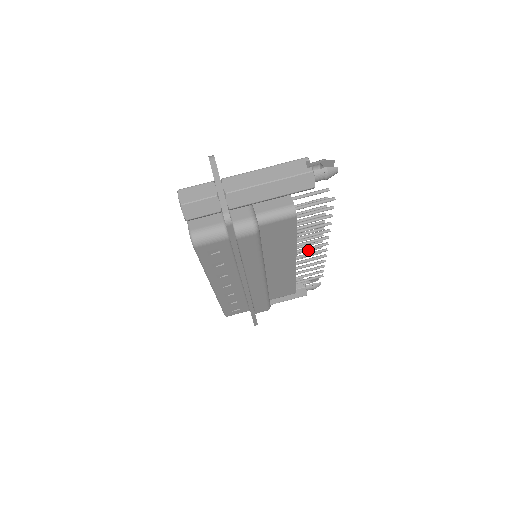
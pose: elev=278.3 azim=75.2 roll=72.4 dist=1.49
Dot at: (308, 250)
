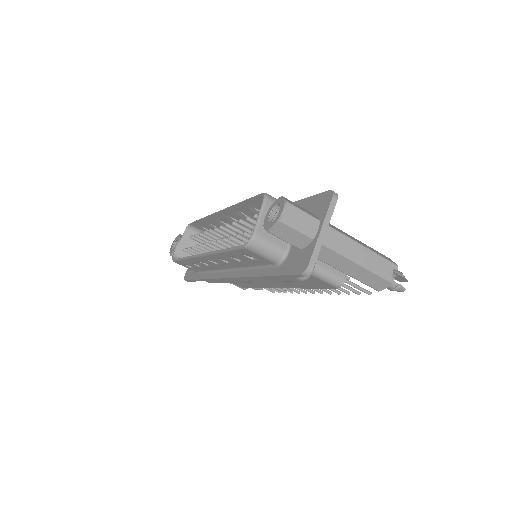
Dot at: occluded
